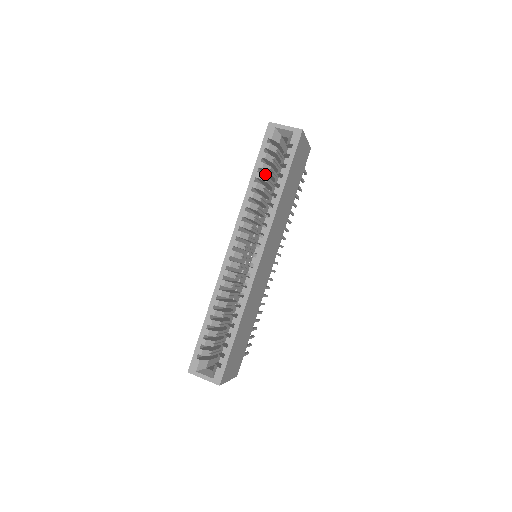
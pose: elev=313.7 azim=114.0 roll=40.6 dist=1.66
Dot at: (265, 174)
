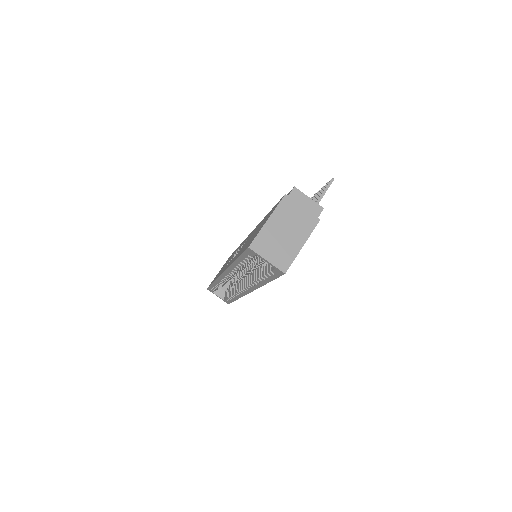
Dot at: occluded
